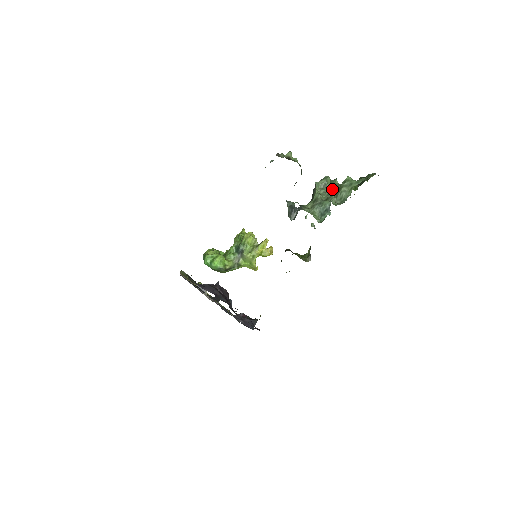
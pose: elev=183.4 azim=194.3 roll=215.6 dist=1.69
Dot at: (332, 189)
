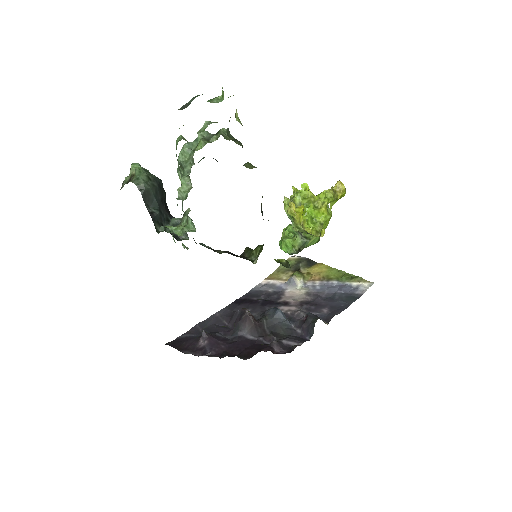
Dot at: occluded
